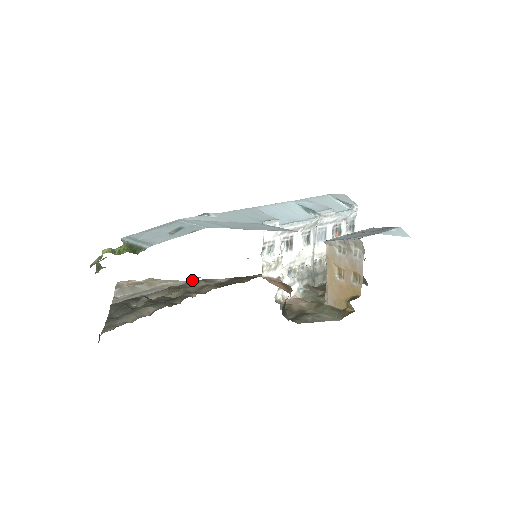
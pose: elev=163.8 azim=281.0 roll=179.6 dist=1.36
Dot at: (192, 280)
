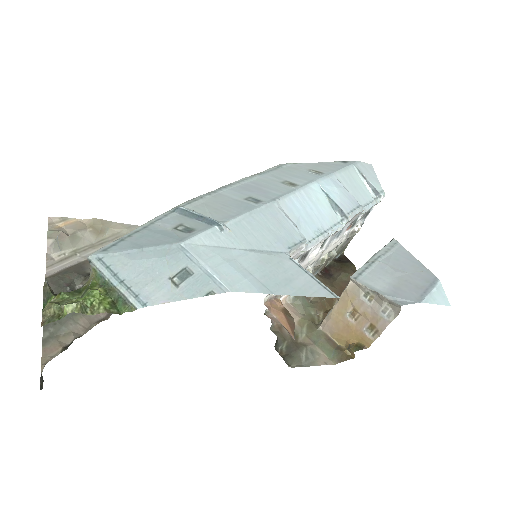
Dot at: occluded
